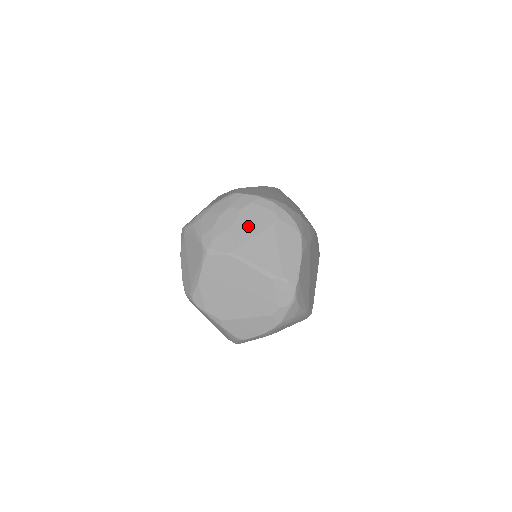
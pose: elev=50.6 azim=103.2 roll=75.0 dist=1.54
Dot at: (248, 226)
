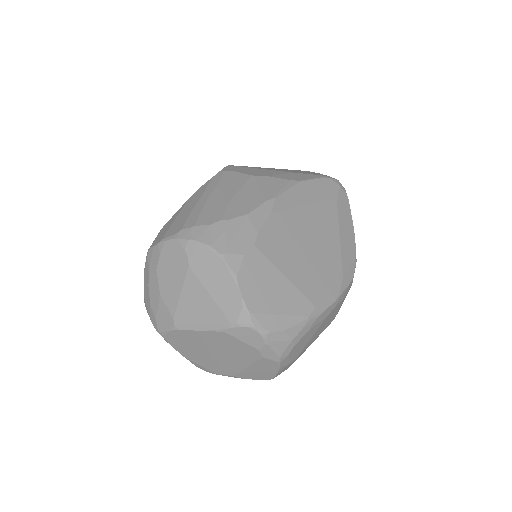
Dot at: (170, 286)
